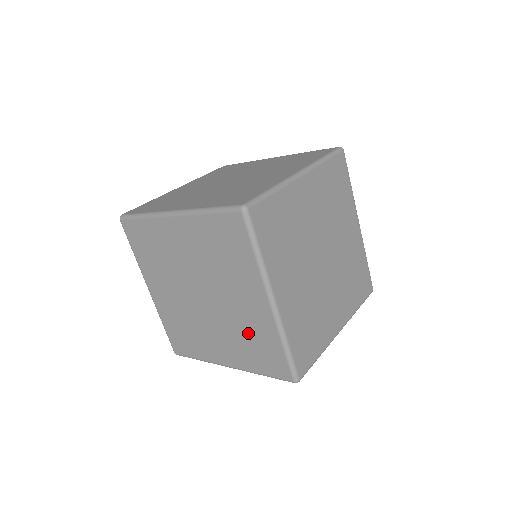
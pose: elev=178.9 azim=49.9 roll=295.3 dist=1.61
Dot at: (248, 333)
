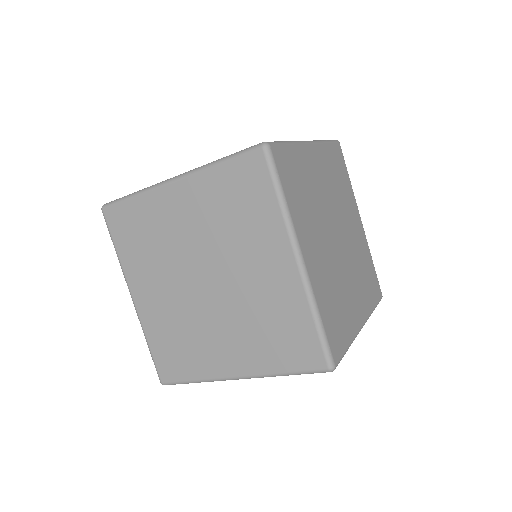
Dot at: (266, 315)
